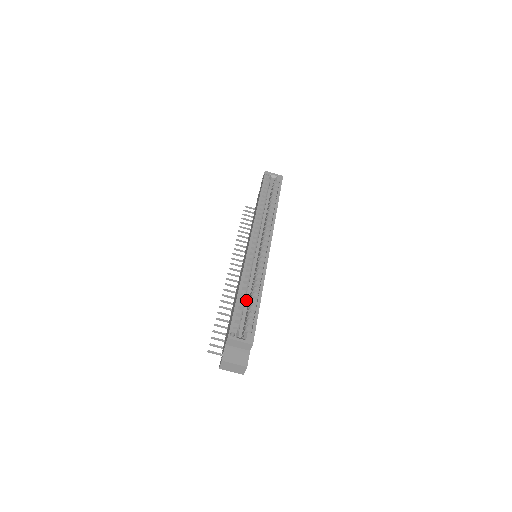
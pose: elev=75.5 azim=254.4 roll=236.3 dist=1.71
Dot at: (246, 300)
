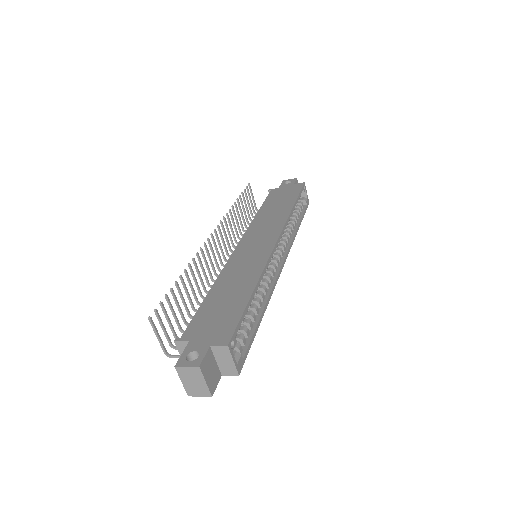
Dot at: occluded
